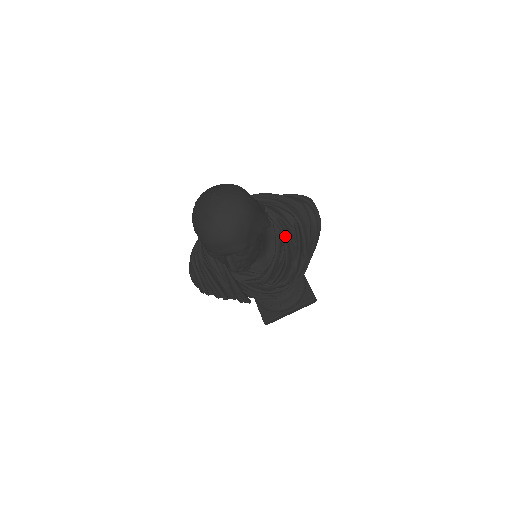
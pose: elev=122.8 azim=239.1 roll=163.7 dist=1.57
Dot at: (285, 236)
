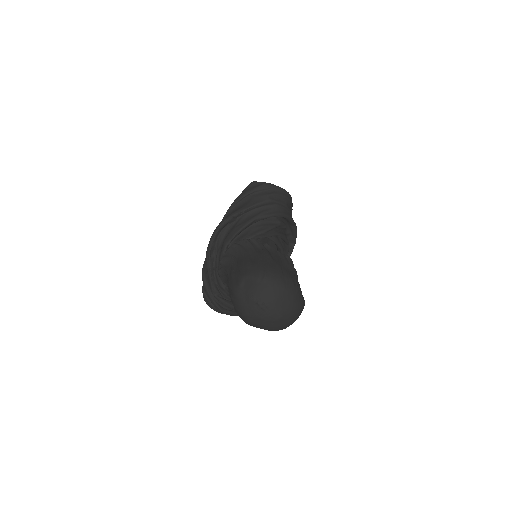
Dot at: (280, 234)
